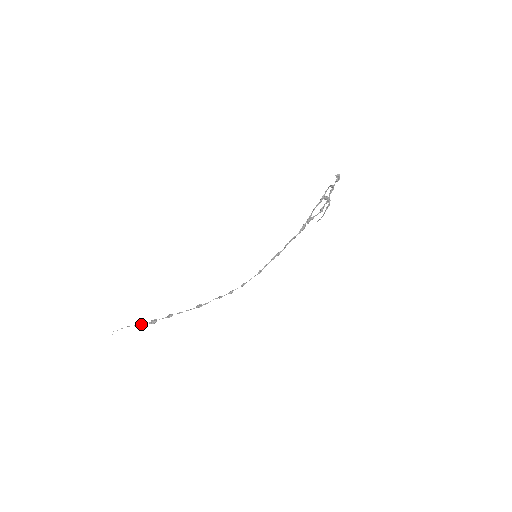
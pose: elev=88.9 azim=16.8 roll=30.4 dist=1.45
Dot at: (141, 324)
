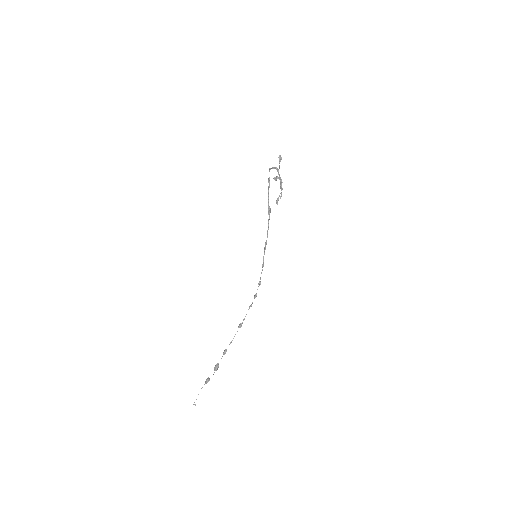
Dot at: (209, 378)
